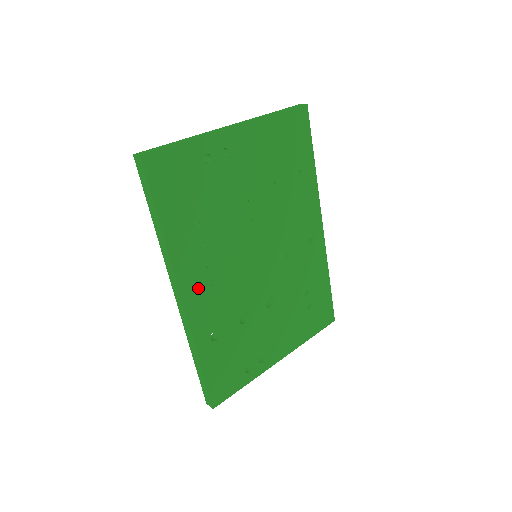
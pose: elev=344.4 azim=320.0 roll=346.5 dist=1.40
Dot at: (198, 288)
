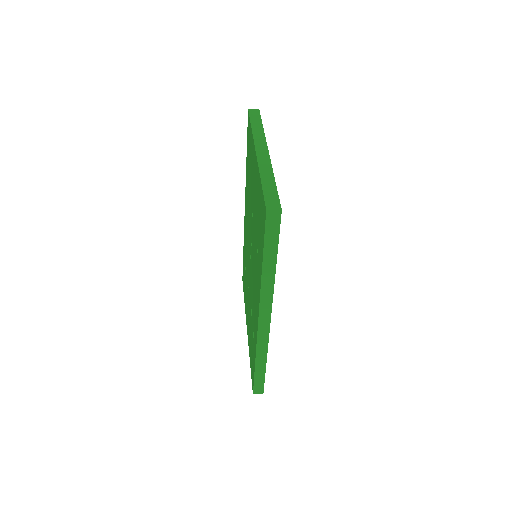
Dot at: occluded
